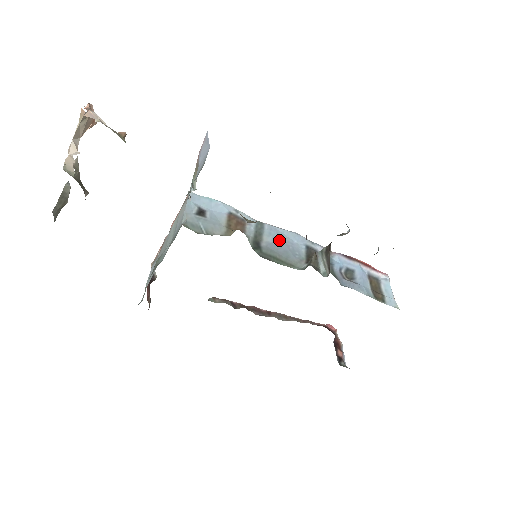
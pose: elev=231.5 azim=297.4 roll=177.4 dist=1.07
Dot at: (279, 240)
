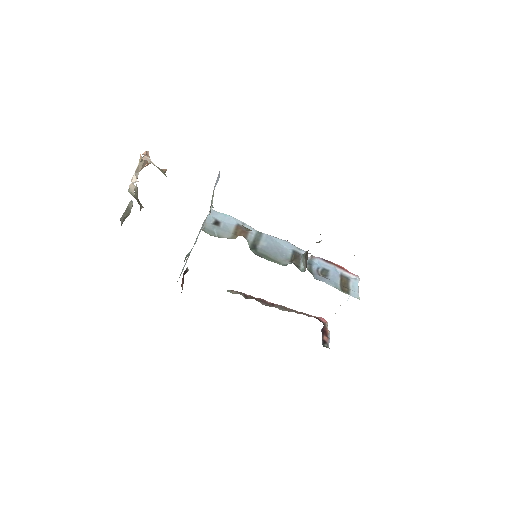
Dot at: (272, 245)
